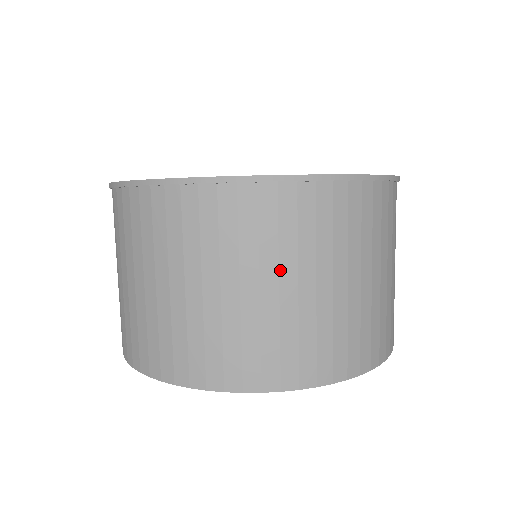
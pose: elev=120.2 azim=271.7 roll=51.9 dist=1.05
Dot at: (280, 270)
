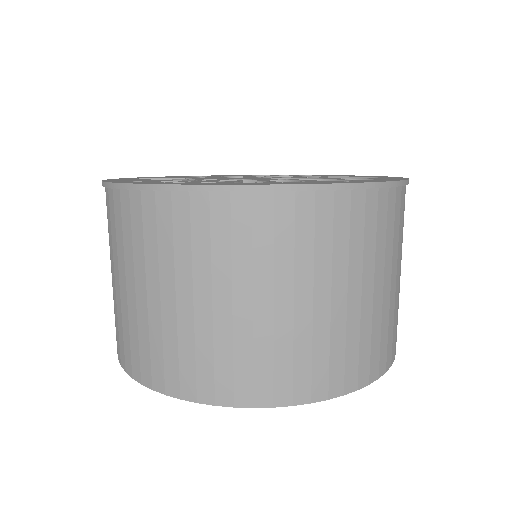
Dot at: (295, 283)
